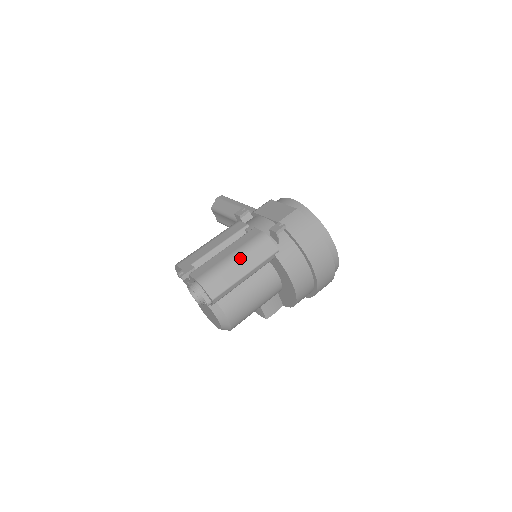
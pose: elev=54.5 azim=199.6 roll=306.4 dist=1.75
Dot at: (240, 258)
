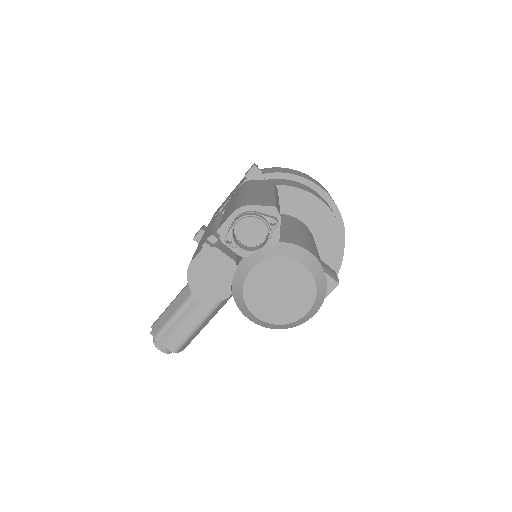
Dot at: (250, 189)
